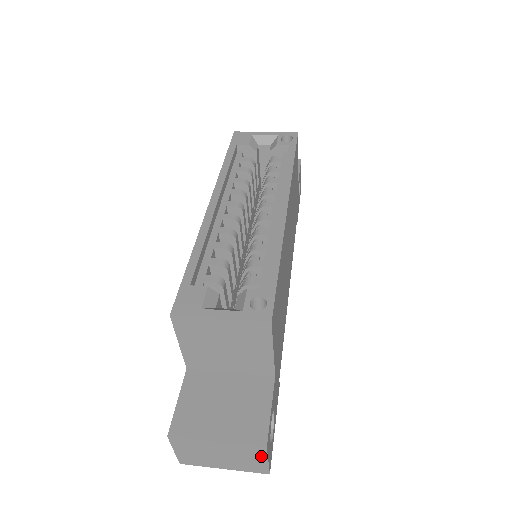
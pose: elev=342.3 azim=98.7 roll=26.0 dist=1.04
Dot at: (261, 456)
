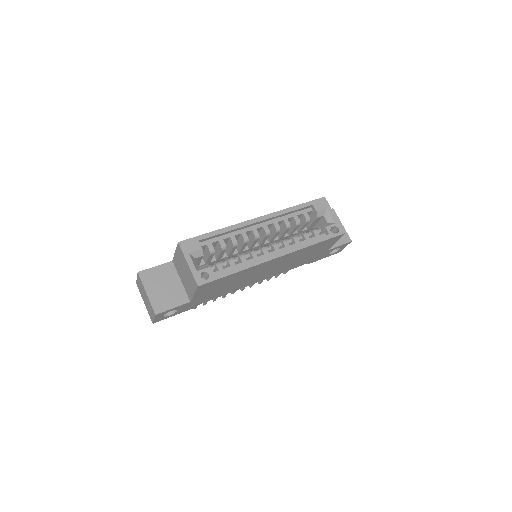
Dot at: (153, 315)
